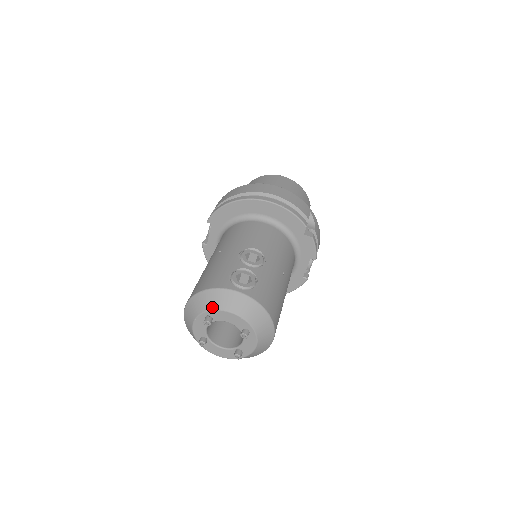
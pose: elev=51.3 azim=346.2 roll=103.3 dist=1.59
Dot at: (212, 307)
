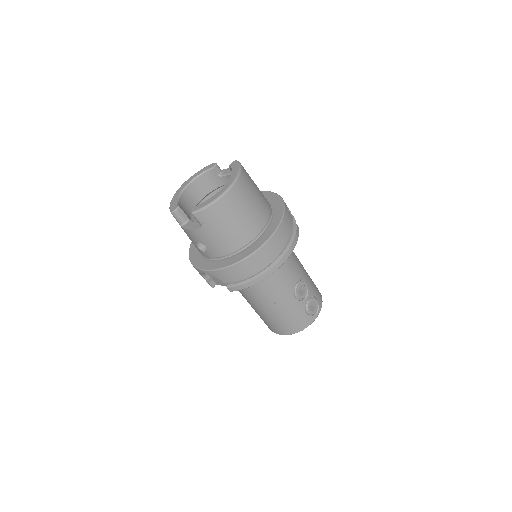
Dot at: occluded
